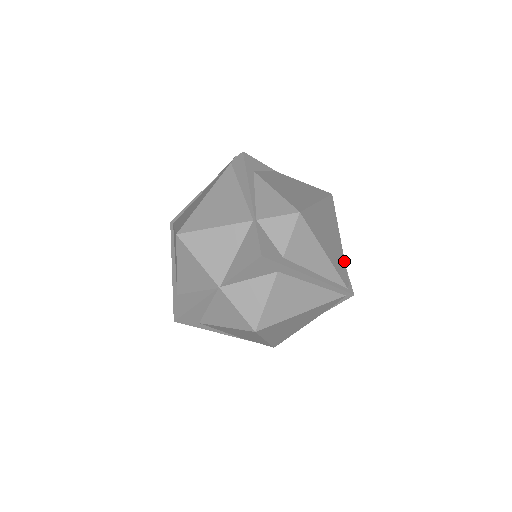
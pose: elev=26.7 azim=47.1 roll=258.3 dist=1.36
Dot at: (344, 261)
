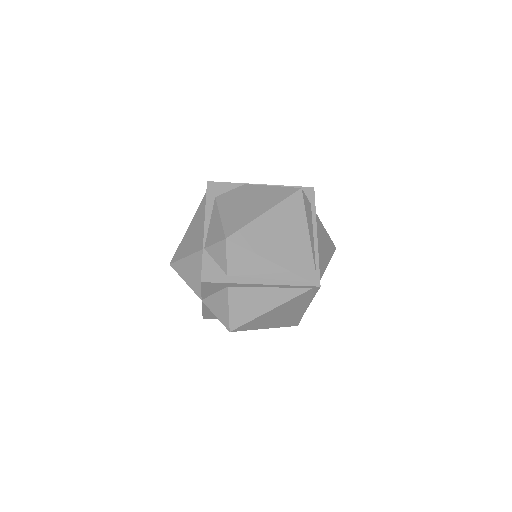
Dot at: (311, 255)
